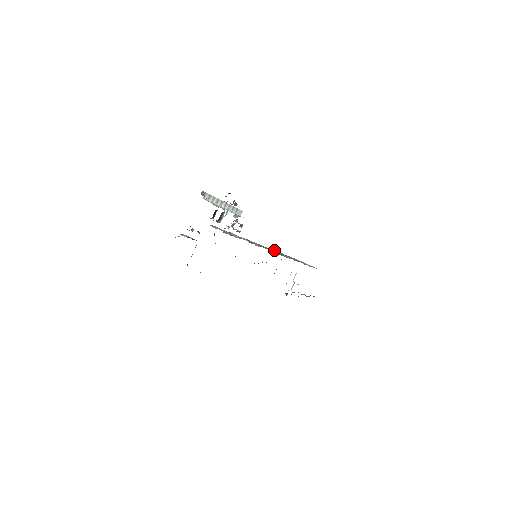
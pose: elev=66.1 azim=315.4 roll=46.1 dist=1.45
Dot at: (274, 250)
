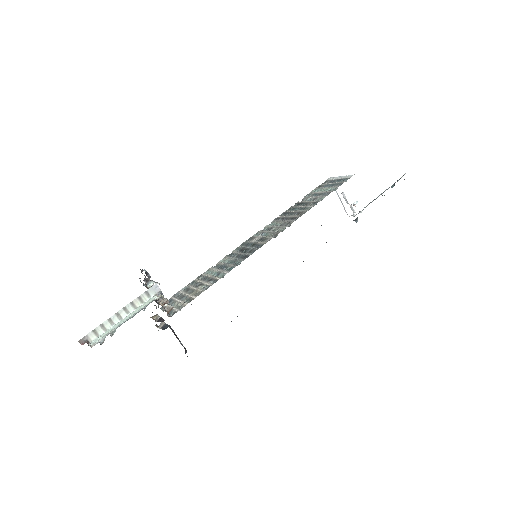
Dot at: (279, 217)
